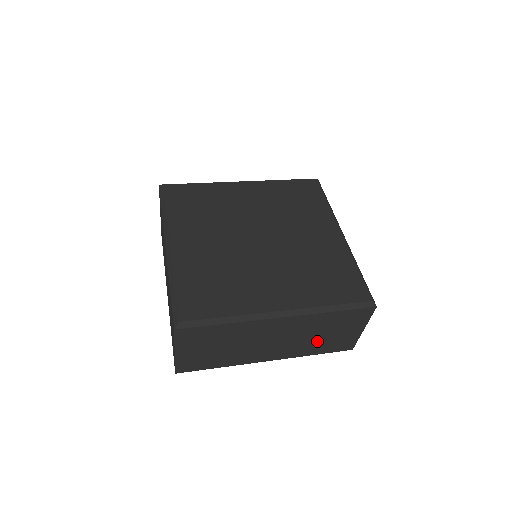
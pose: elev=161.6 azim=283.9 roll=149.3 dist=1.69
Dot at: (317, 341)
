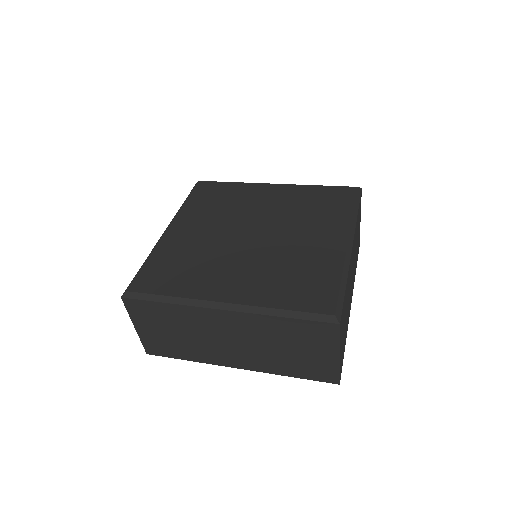
Dot at: (284, 357)
